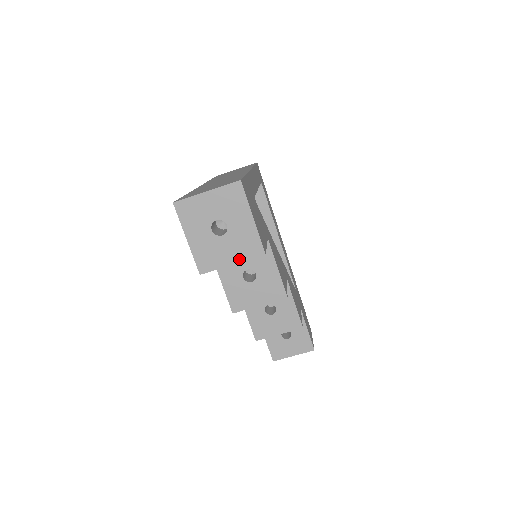
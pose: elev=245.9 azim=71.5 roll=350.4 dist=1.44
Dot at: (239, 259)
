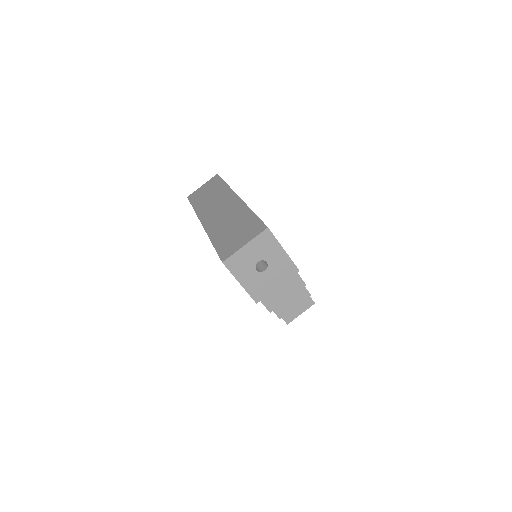
Dot at: (282, 281)
